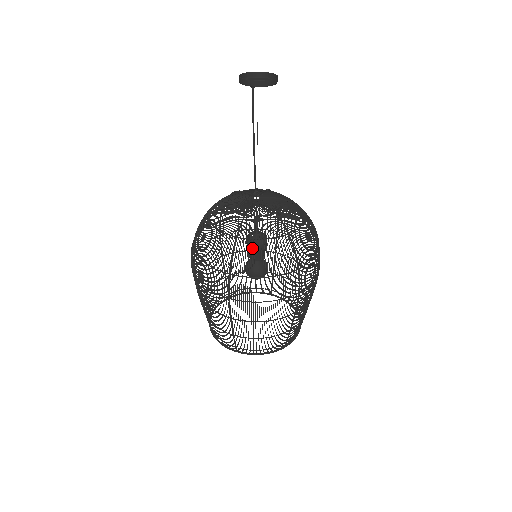
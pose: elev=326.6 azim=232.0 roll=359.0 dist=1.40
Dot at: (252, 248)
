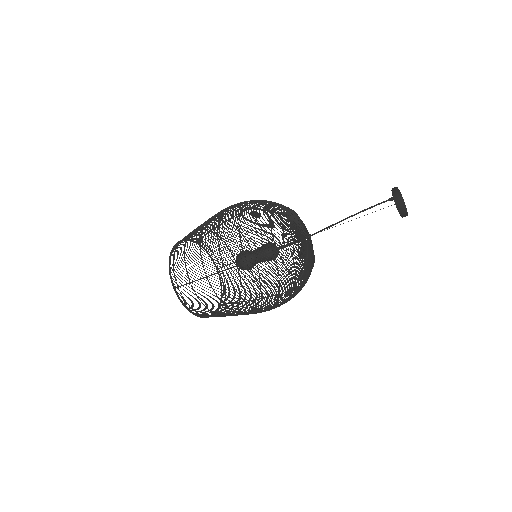
Dot at: (269, 260)
